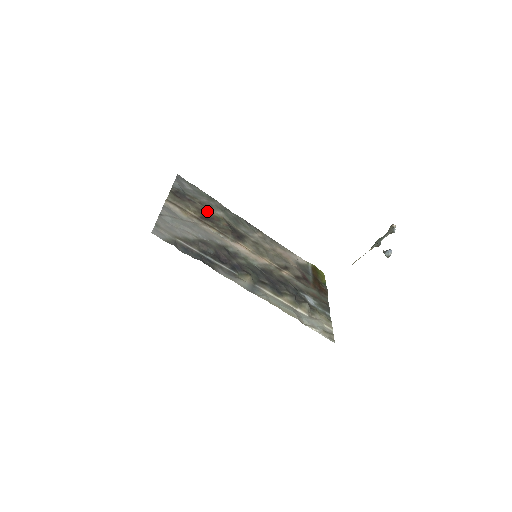
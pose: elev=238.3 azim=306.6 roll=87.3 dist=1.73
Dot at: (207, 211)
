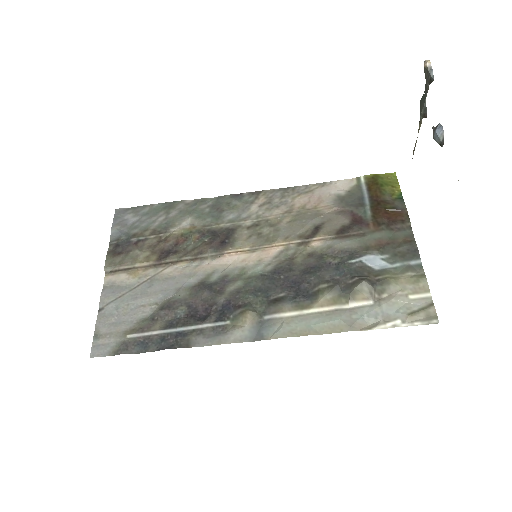
Dot at: (165, 239)
